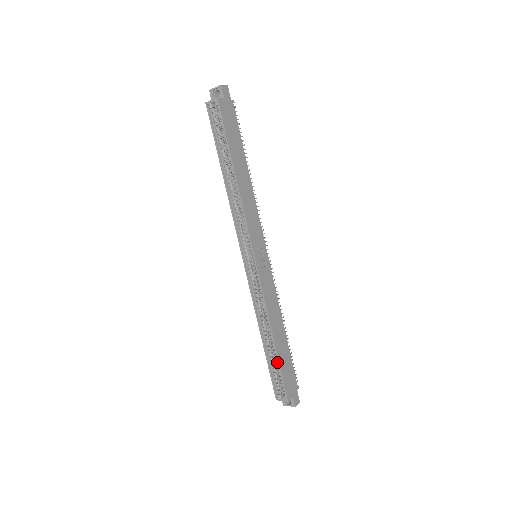
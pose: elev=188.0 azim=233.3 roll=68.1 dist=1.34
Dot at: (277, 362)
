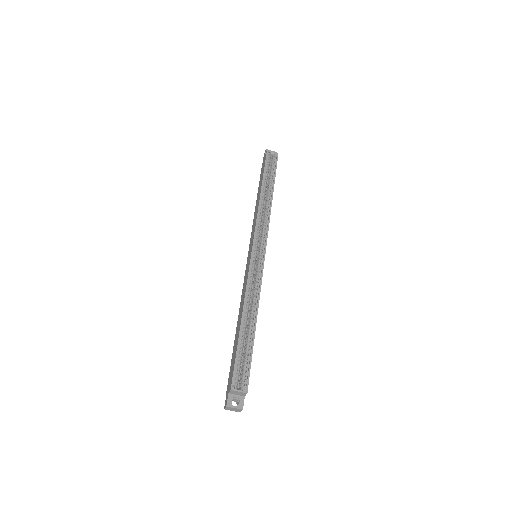
Dot at: (249, 347)
